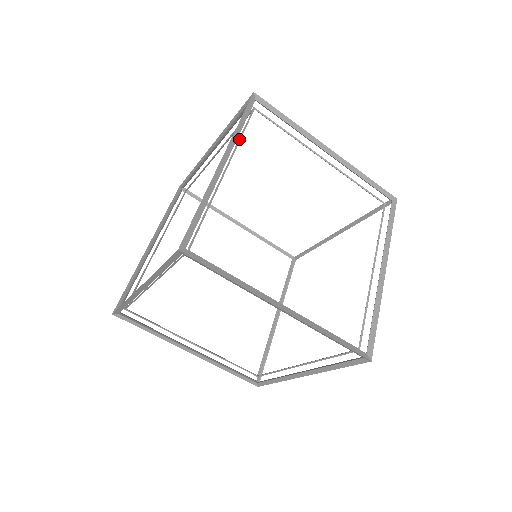
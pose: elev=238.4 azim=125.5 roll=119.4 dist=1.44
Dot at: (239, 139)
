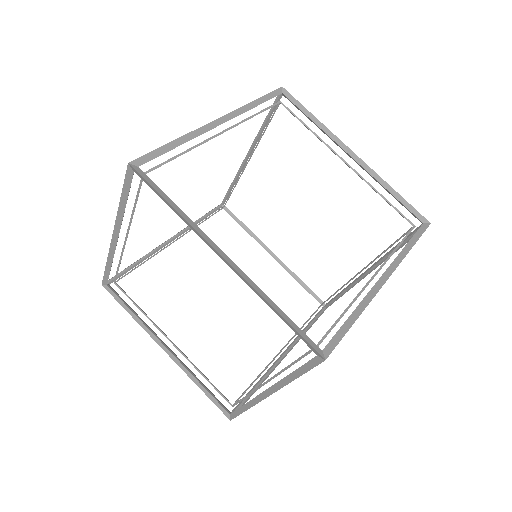
Dot at: (251, 117)
